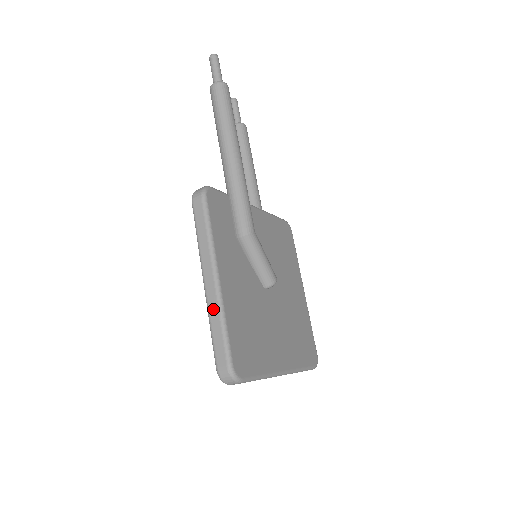
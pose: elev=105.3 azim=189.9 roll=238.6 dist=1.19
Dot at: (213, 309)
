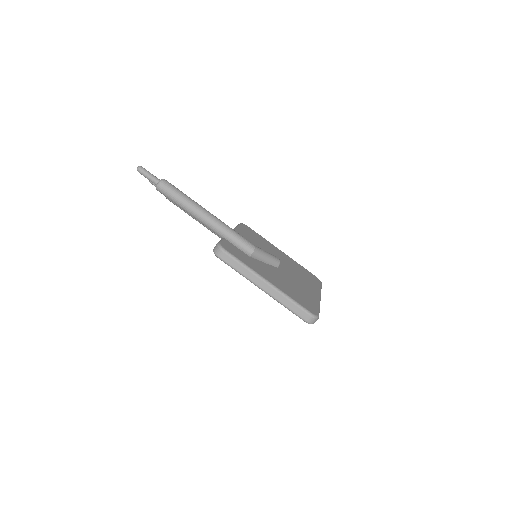
Dot at: (280, 298)
